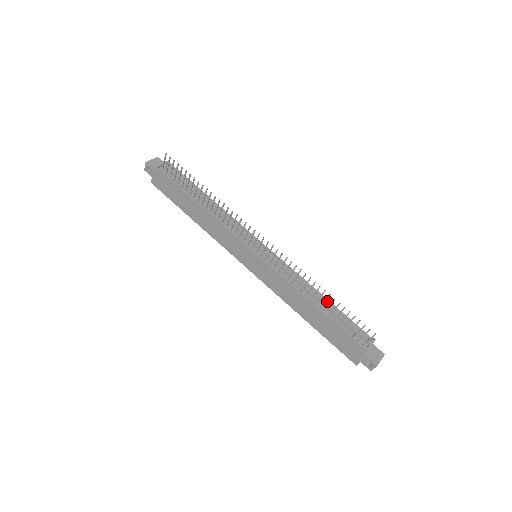
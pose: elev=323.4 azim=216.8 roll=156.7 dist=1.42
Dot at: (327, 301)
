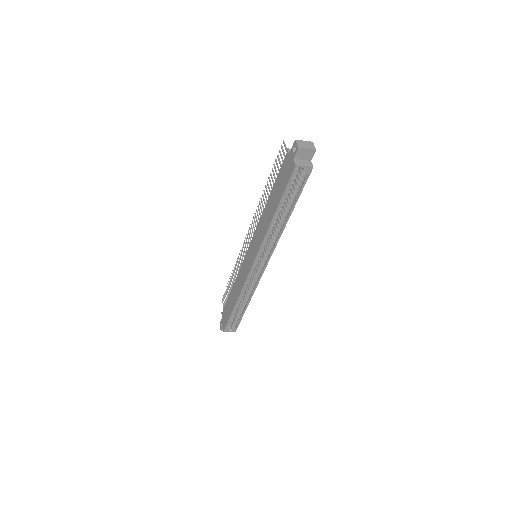
Dot at: occluded
